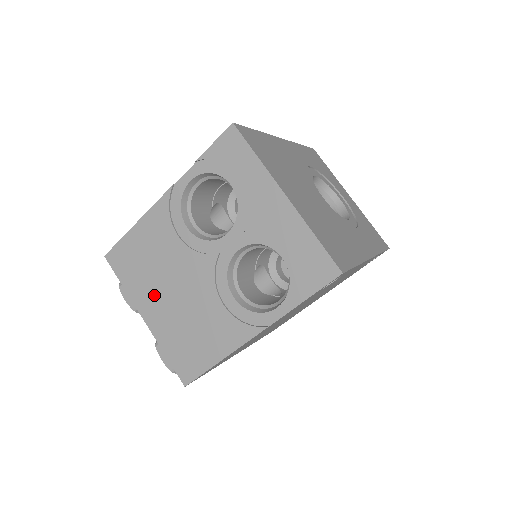
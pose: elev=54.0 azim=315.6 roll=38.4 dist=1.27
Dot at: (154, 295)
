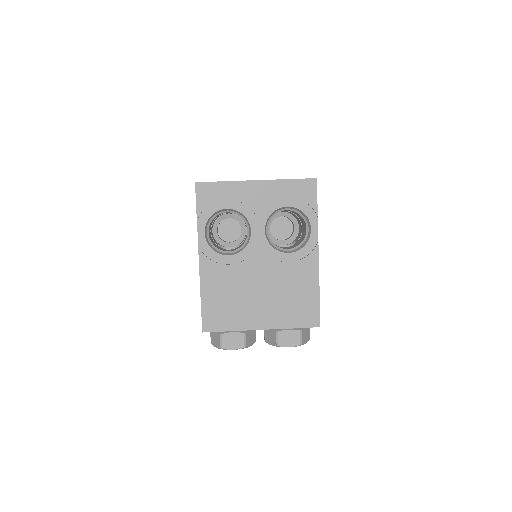
Dot at: (252, 309)
